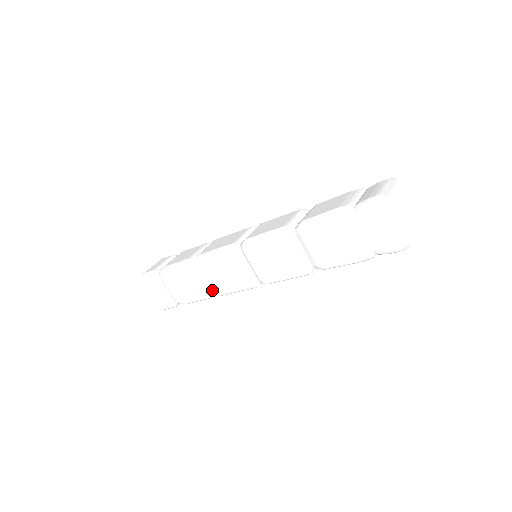
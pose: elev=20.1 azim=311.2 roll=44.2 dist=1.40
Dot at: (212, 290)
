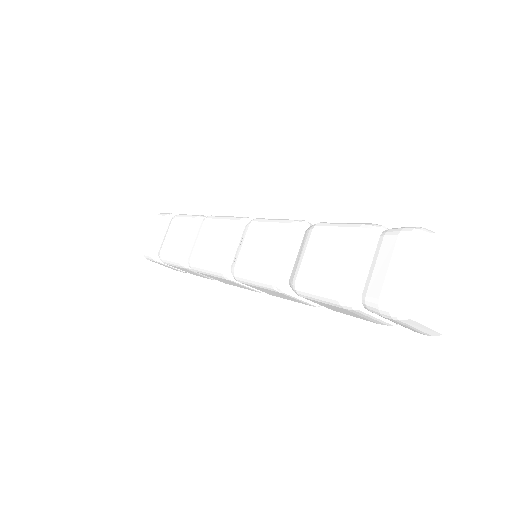
Dot at: occluded
